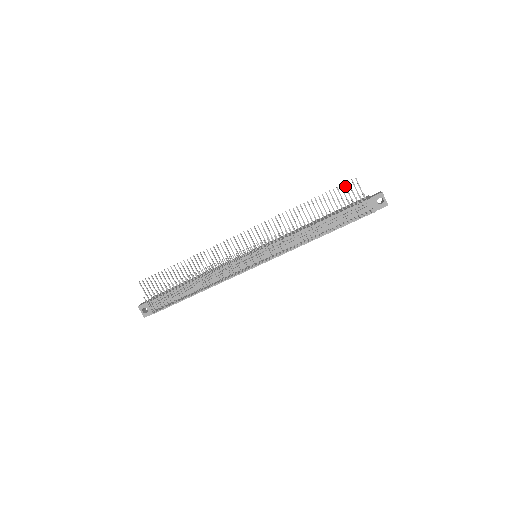
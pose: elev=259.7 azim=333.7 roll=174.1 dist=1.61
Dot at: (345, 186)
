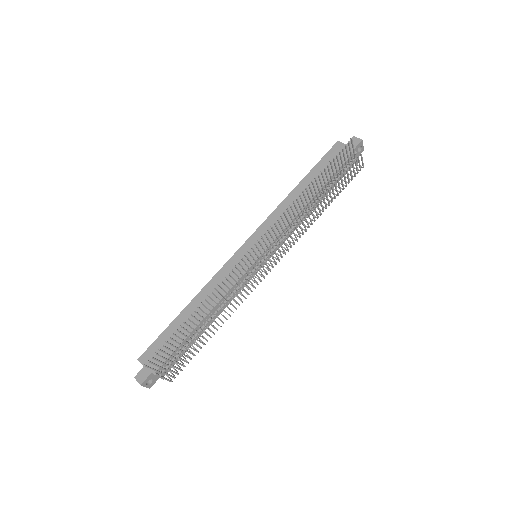
Dot at: (343, 150)
